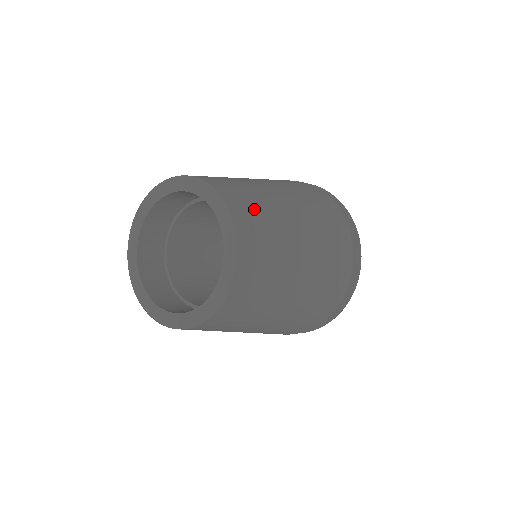
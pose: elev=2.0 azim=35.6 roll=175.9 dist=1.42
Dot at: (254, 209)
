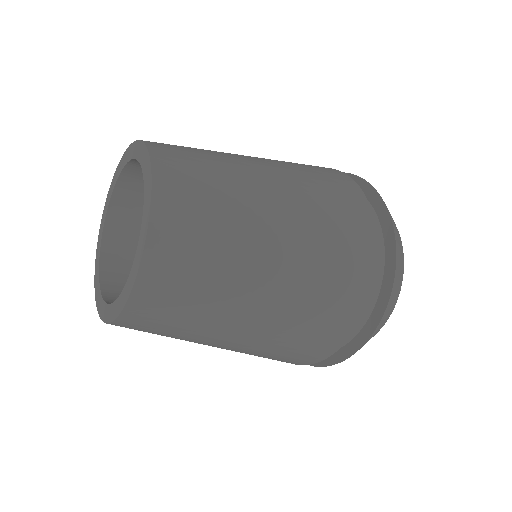
Dot at: (199, 181)
